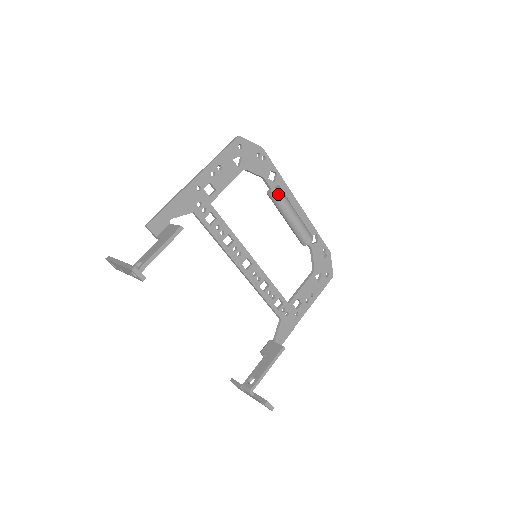
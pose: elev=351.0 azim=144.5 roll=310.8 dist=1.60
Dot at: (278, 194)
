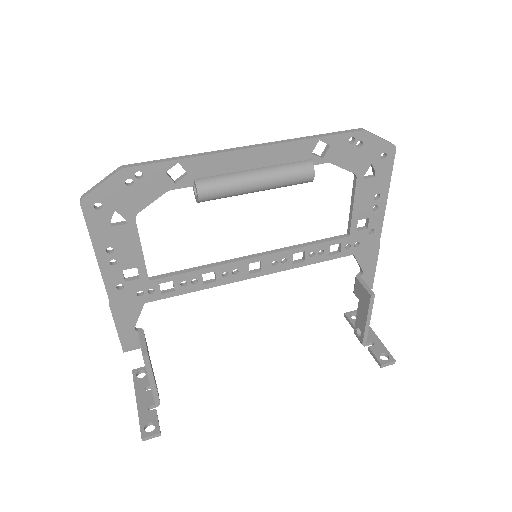
Dot at: (204, 197)
